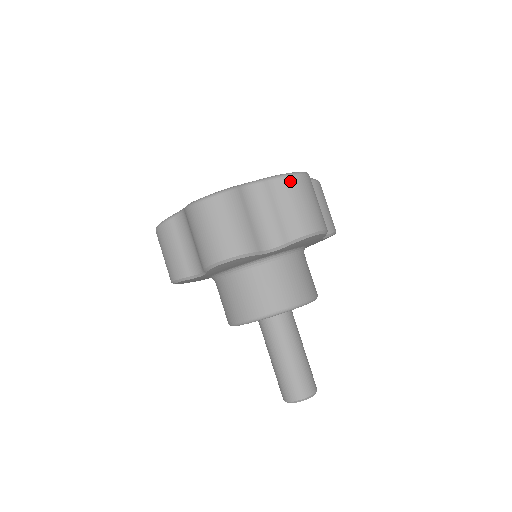
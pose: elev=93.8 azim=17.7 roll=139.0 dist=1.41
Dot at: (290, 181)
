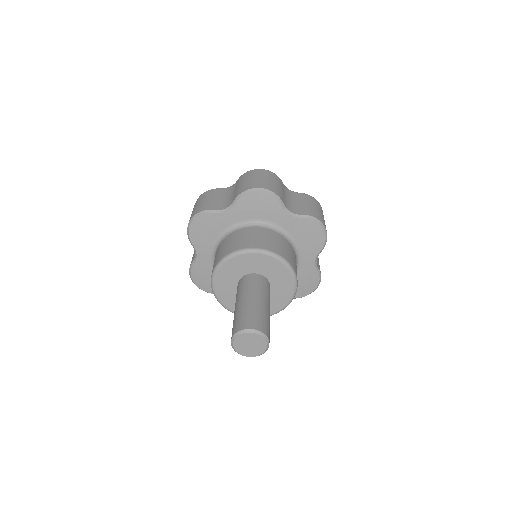
Dot at: (315, 200)
